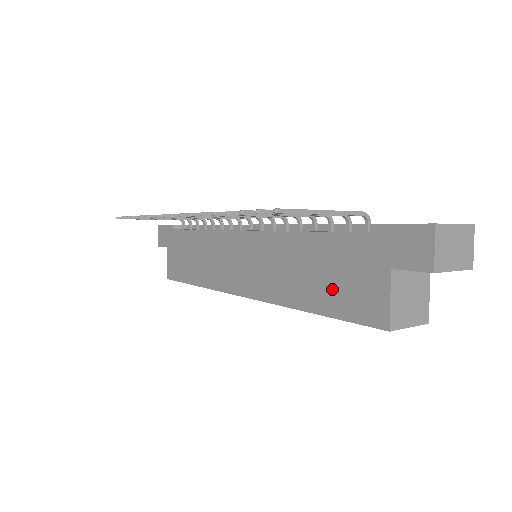
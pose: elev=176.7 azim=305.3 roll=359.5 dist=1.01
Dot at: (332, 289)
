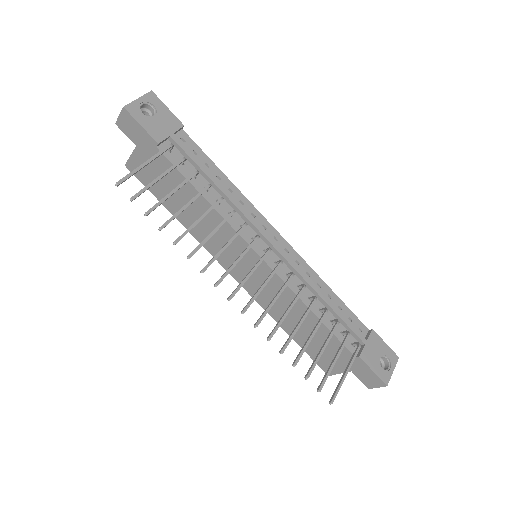
Dot at: (311, 344)
